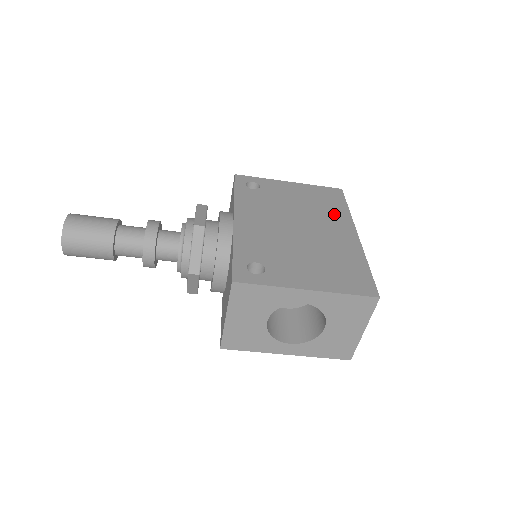
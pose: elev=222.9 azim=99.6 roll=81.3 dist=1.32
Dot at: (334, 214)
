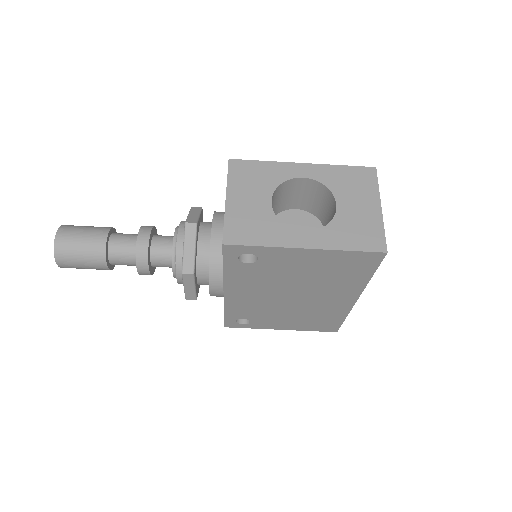
Dot at: occluded
